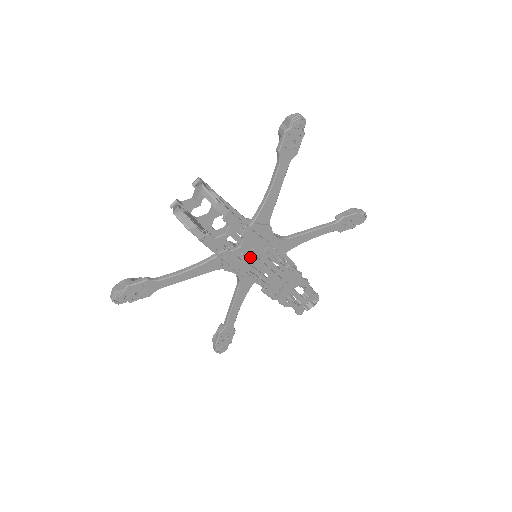
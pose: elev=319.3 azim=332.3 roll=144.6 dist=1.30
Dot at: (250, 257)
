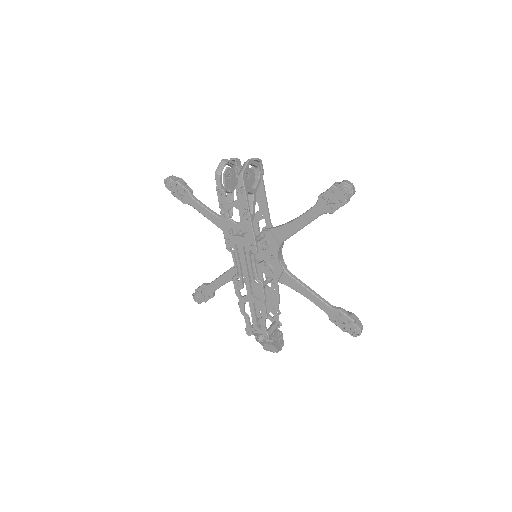
Dot at: (239, 240)
